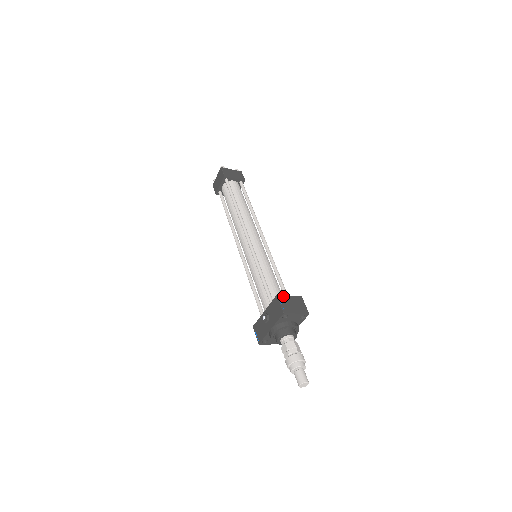
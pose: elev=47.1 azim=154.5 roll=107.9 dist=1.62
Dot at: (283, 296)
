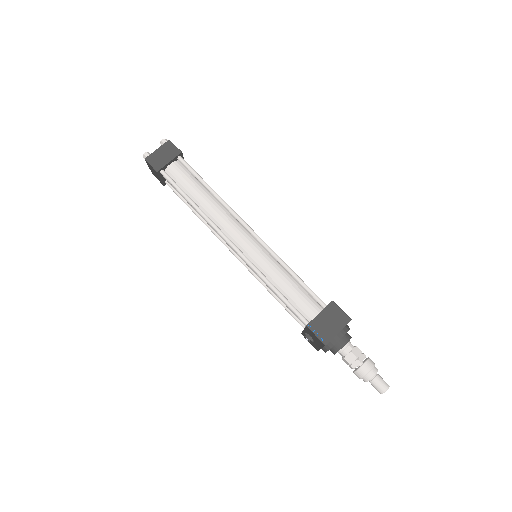
Dot at: (313, 321)
